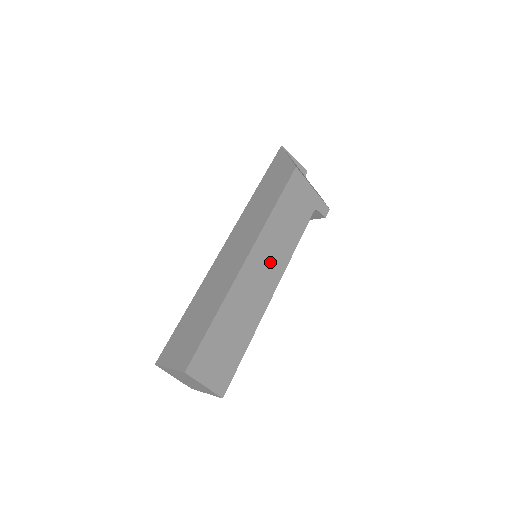
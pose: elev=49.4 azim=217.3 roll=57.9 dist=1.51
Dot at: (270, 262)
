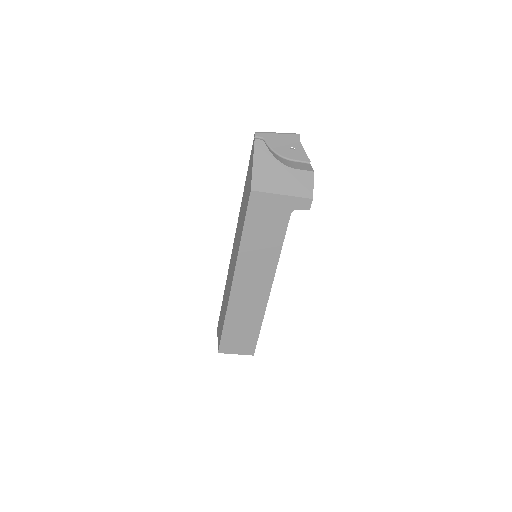
Dot at: (257, 274)
